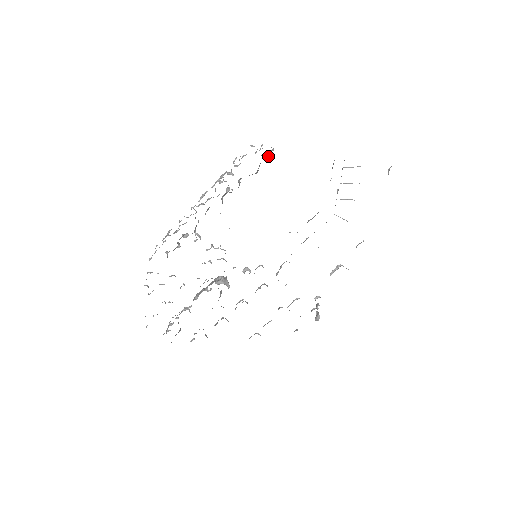
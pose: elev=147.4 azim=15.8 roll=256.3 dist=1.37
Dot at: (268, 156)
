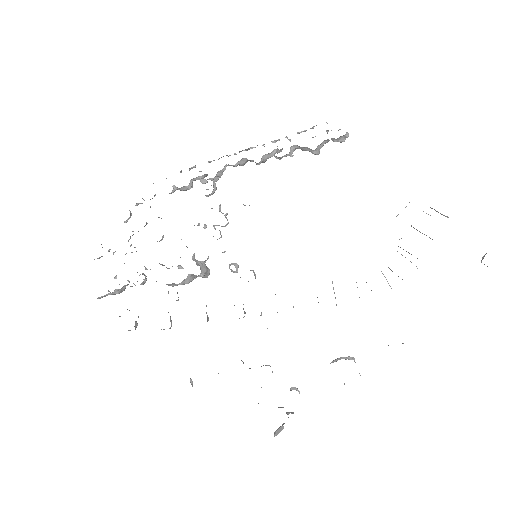
Dot at: (338, 140)
